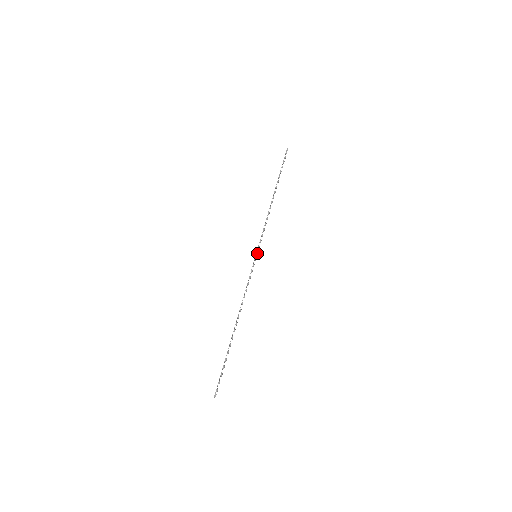
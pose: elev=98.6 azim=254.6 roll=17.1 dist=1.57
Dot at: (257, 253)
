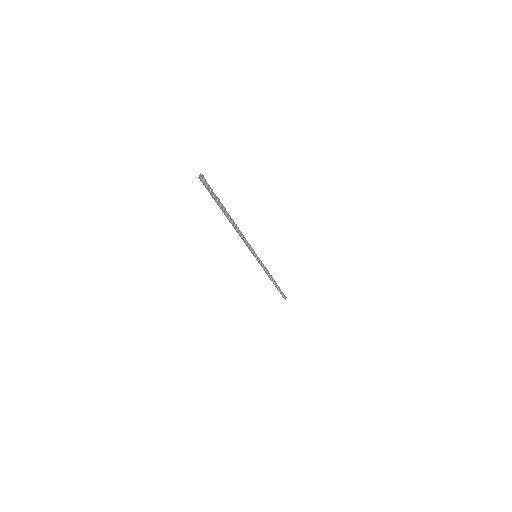
Dot at: occluded
